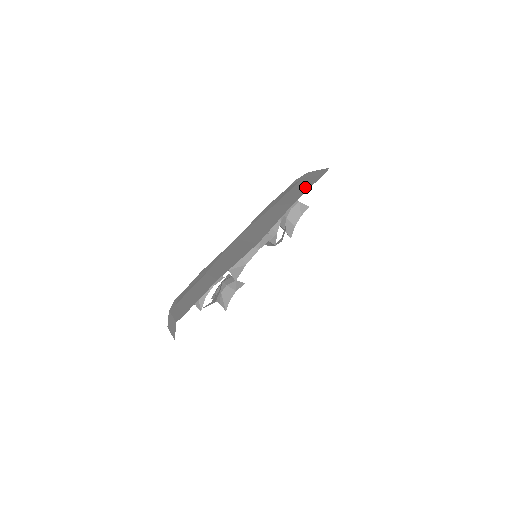
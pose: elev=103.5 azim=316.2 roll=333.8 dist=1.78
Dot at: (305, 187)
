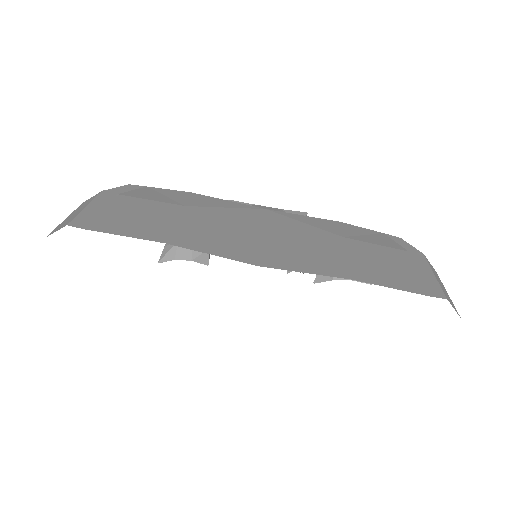
Dot at: (393, 276)
